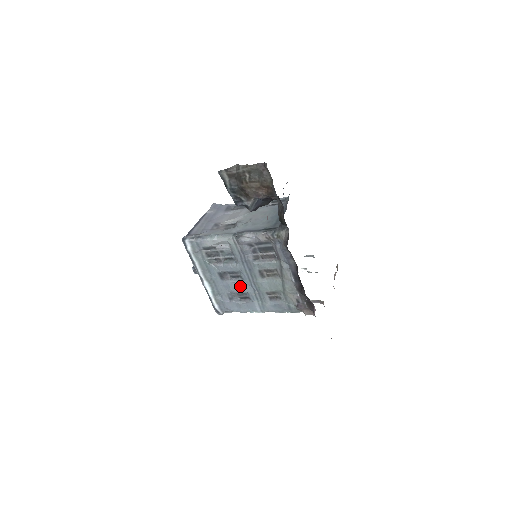
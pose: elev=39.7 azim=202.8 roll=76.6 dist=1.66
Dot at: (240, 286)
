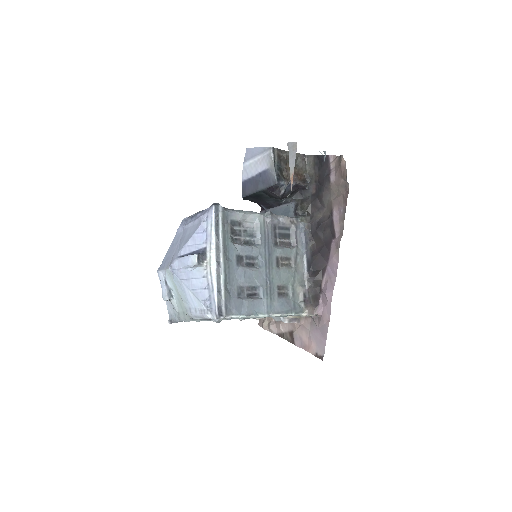
Dot at: (254, 276)
